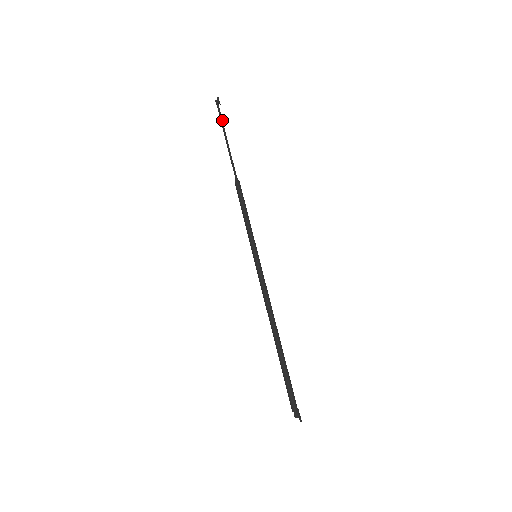
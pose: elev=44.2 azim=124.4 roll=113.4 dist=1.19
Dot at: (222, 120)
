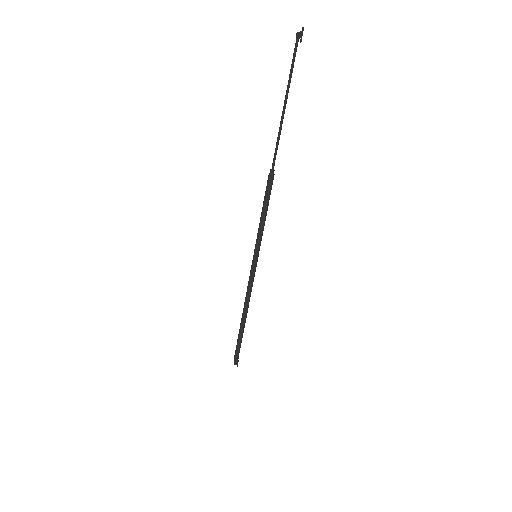
Dot at: occluded
